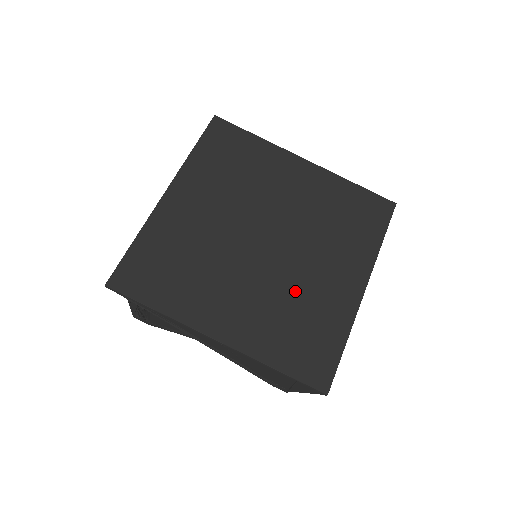
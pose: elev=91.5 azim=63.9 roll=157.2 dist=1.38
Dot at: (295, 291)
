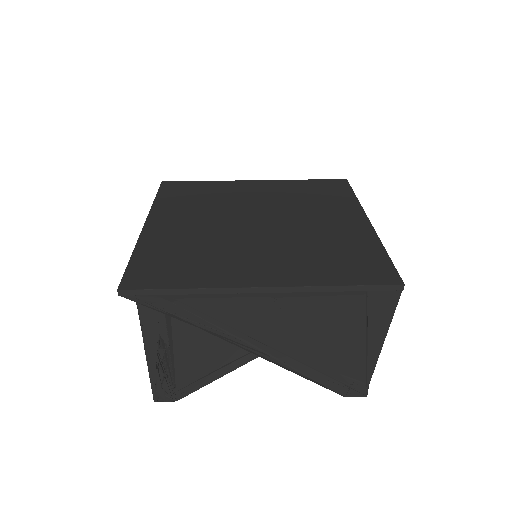
Dot at: (310, 238)
